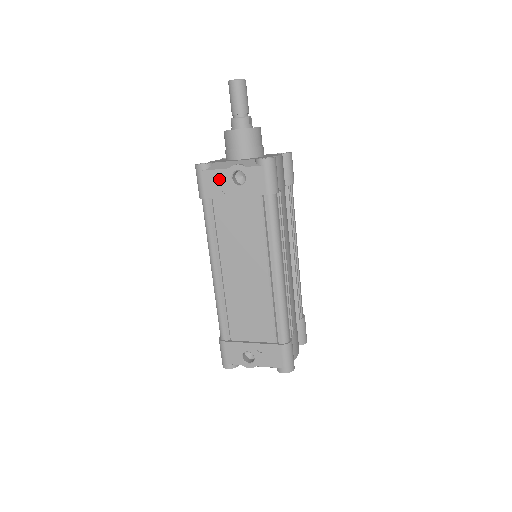
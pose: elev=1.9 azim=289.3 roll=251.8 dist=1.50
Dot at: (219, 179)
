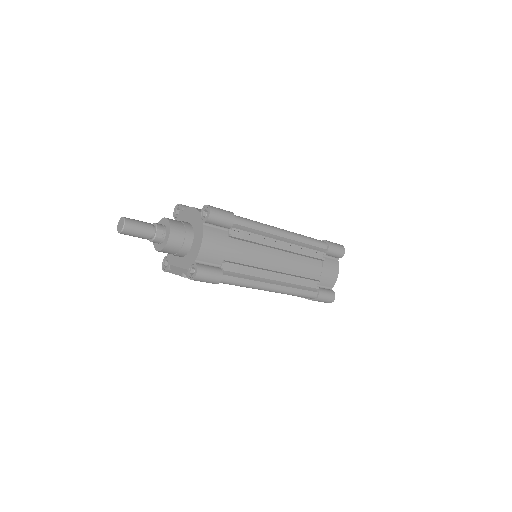
Dot at: occluded
